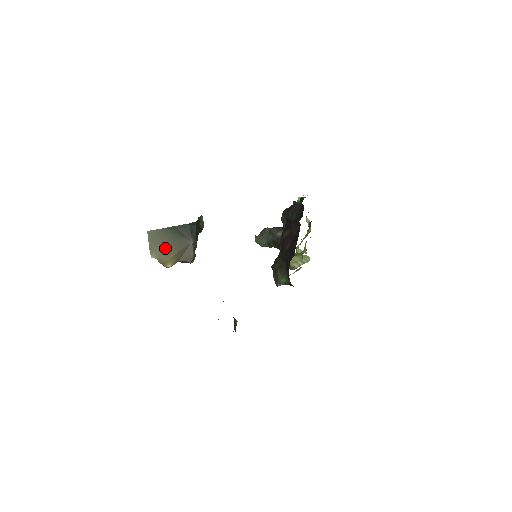
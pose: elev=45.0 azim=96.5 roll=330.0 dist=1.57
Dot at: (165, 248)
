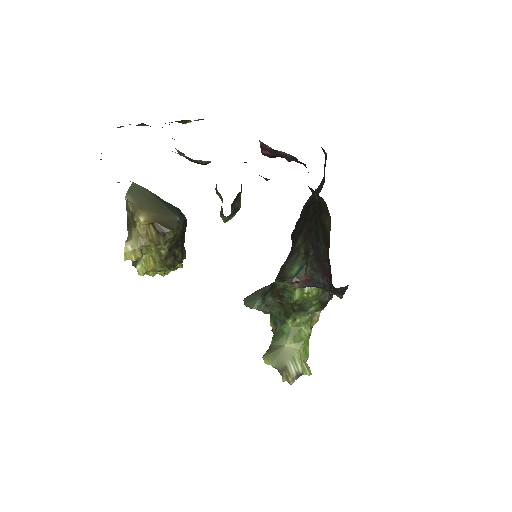
Dot at: (146, 202)
